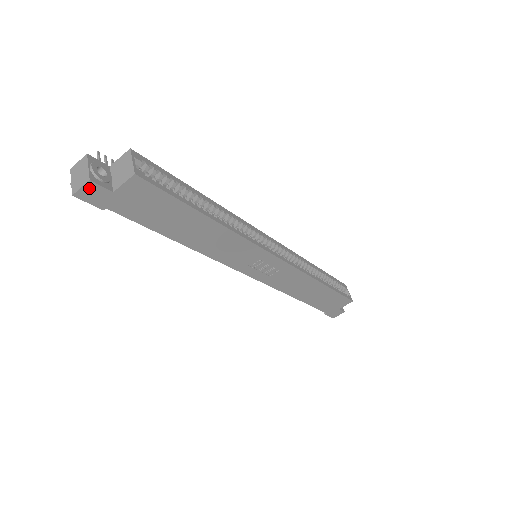
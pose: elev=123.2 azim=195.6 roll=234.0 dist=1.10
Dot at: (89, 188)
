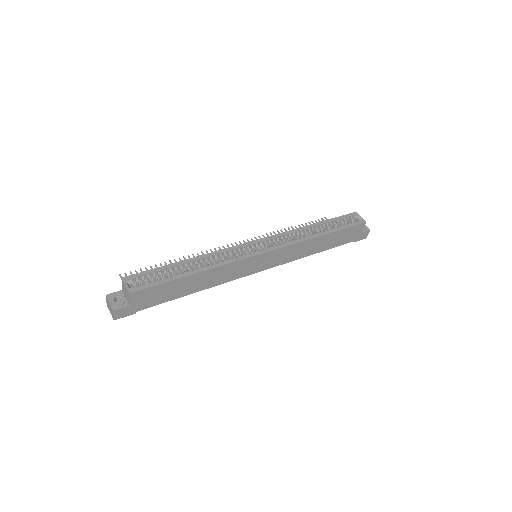
Dot at: (117, 313)
